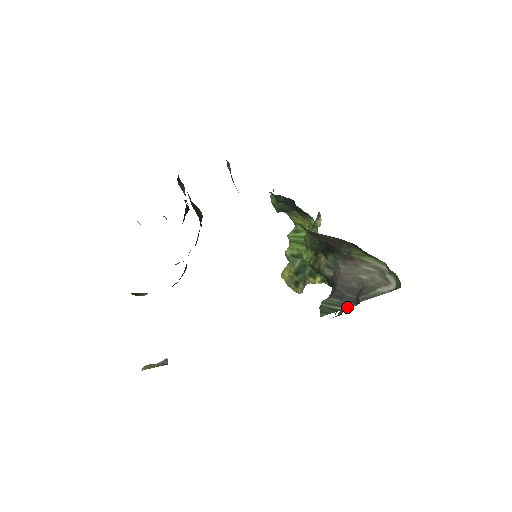
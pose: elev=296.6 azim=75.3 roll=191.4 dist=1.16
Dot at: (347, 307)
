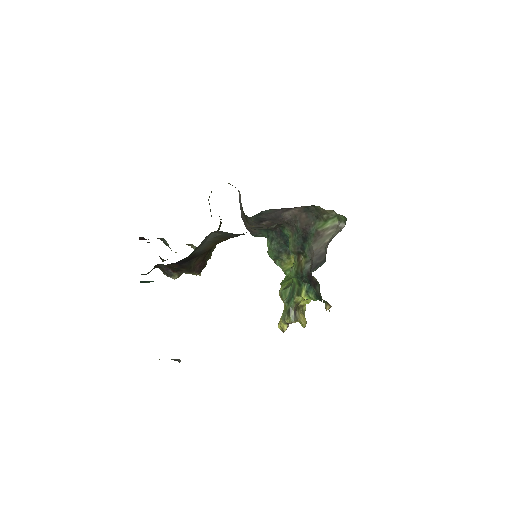
Dot at: (320, 266)
